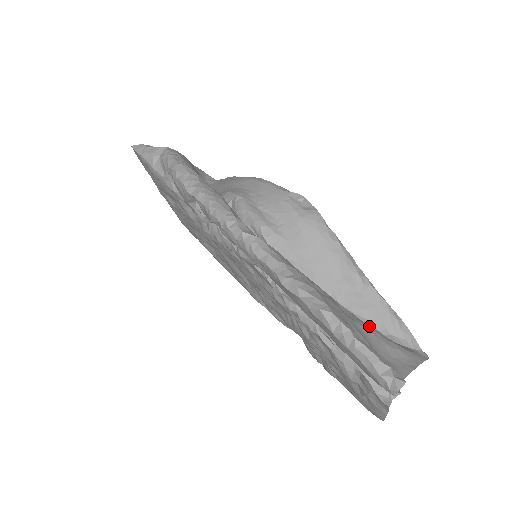
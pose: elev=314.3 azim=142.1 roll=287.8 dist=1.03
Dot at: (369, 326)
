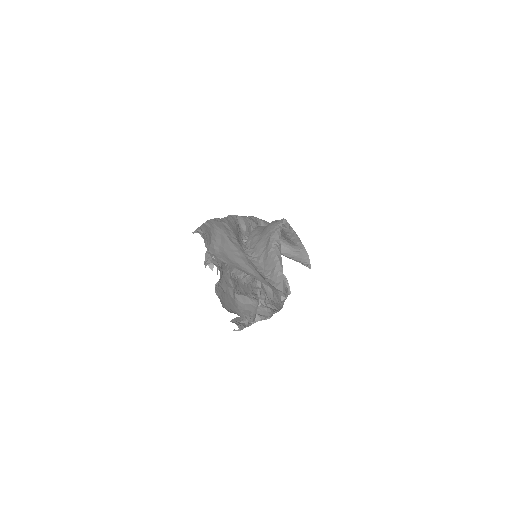
Dot at: (244, 253)
